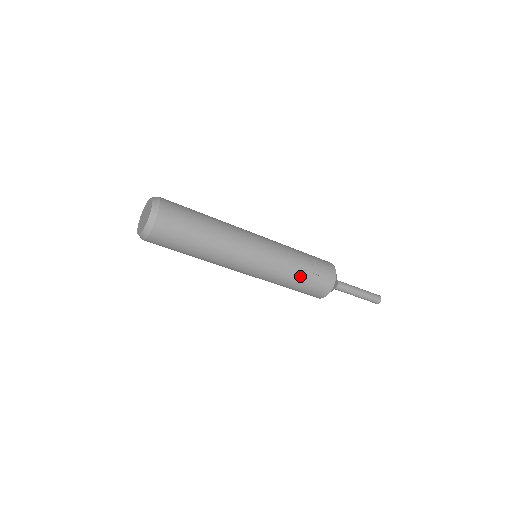
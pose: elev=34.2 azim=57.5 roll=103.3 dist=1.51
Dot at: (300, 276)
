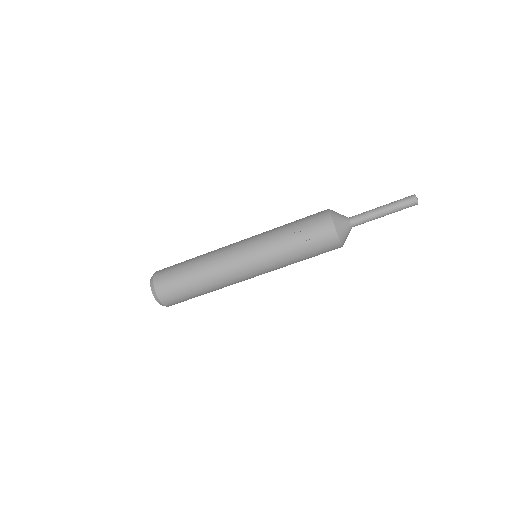
Dot at: (297, 251)
